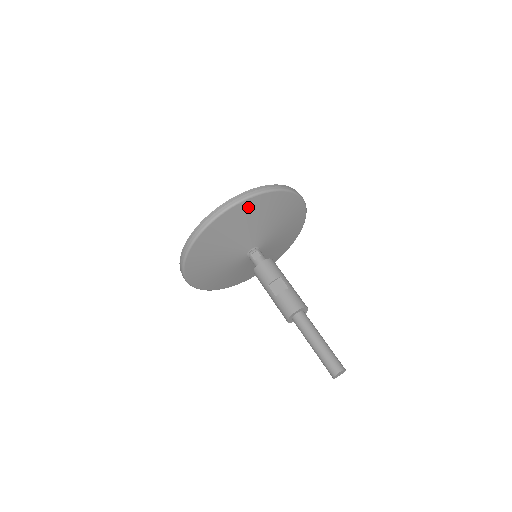
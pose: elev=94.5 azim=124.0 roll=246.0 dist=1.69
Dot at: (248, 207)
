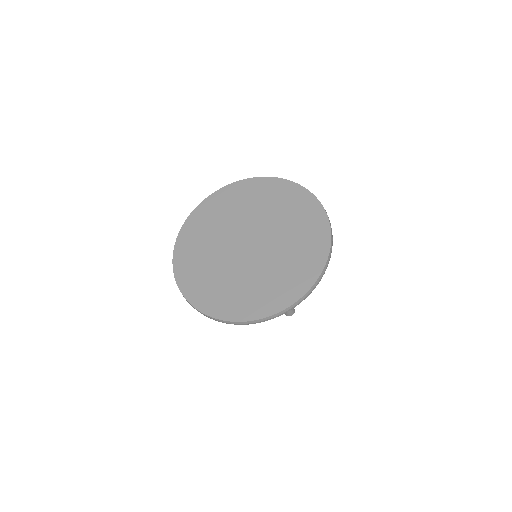
Dot at: occluded
